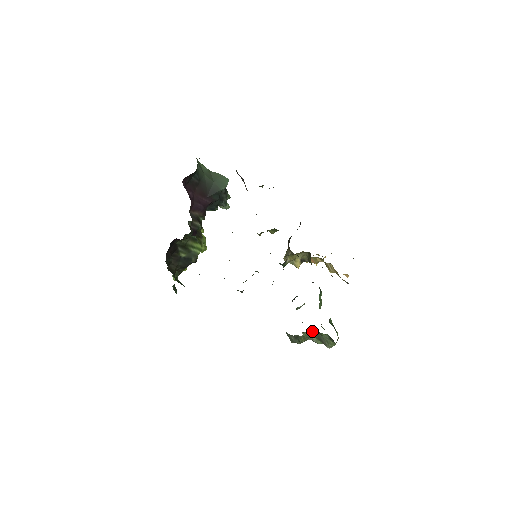
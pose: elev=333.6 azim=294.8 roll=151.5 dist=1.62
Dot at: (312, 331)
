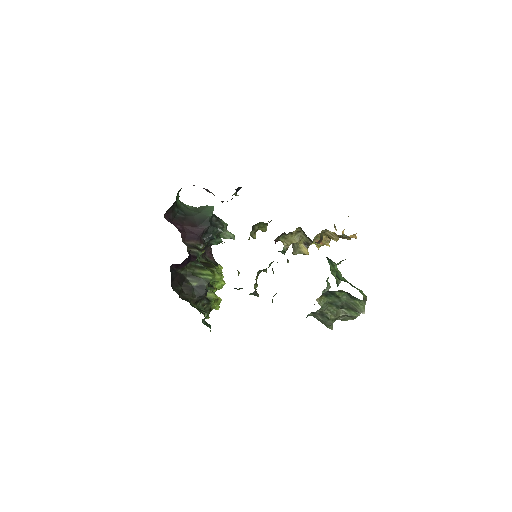
Dot at: (328, 297)
